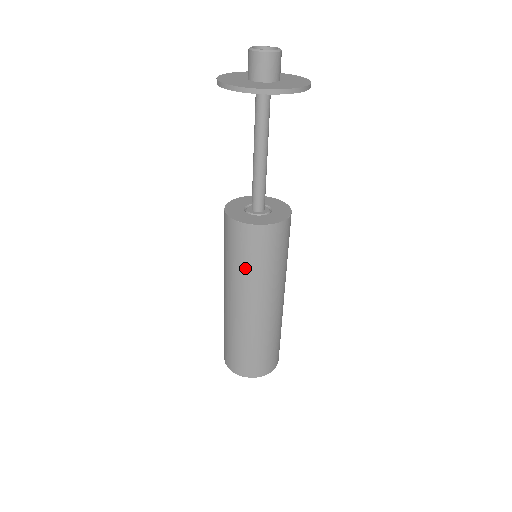
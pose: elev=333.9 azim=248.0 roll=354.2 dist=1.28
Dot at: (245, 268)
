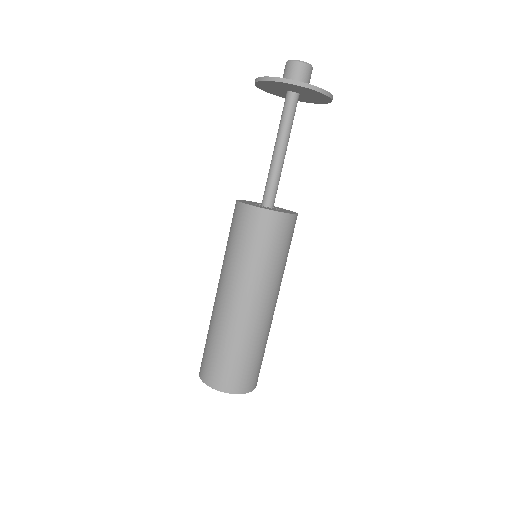
Dot at: (247, 255)
